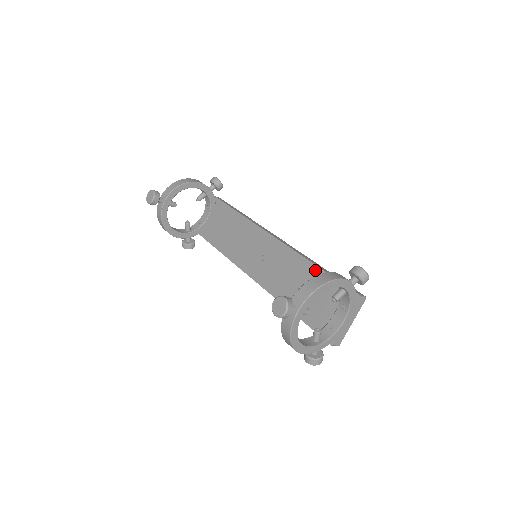
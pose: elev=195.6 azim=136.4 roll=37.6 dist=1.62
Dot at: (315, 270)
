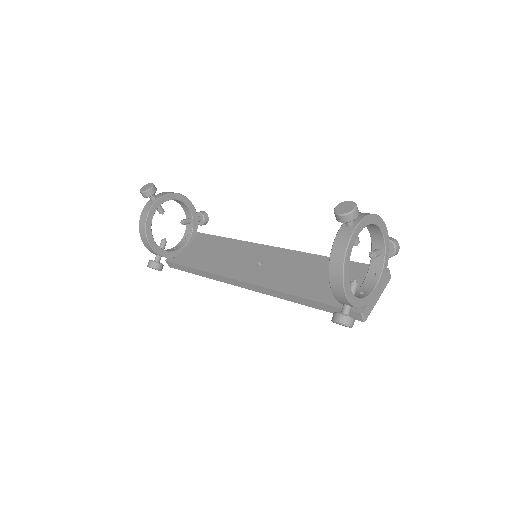
Dot at: occluded
